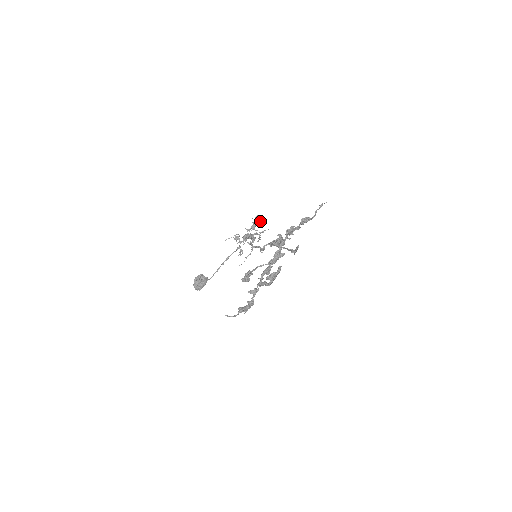
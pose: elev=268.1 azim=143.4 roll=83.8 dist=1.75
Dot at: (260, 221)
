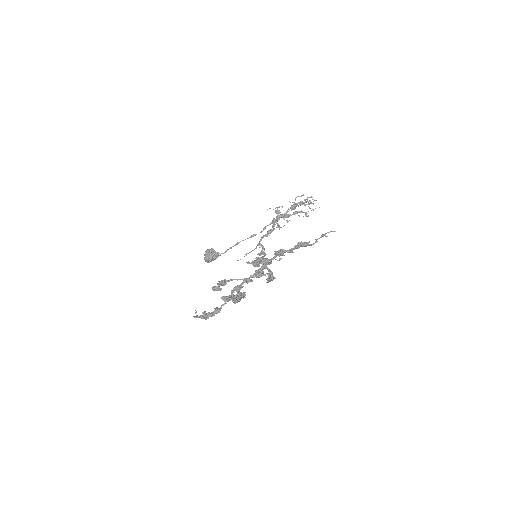
Dot at: occluded
